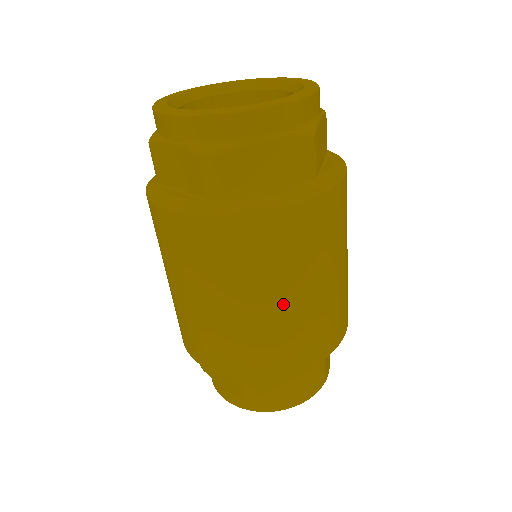
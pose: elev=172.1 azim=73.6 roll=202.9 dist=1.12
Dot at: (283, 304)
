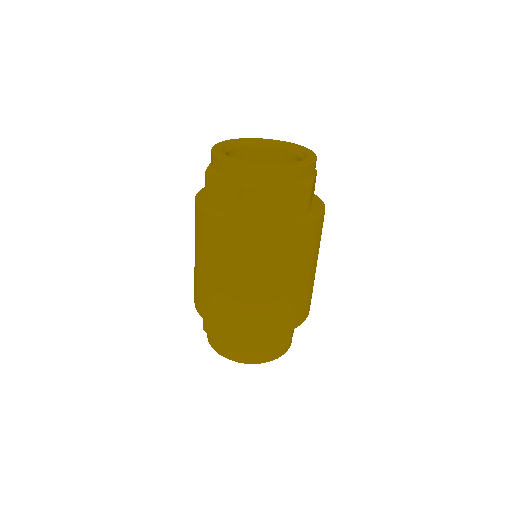
Dot at: (211, 276)
